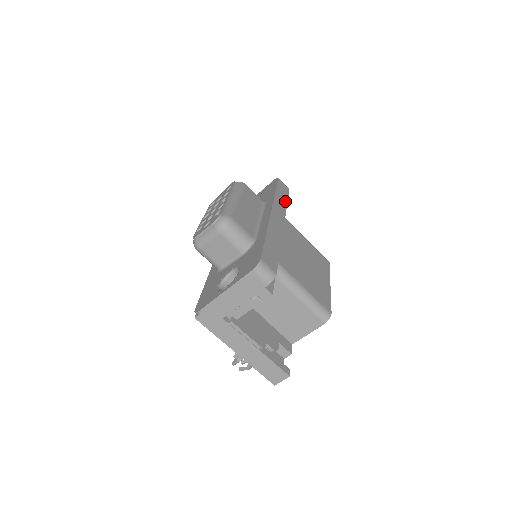
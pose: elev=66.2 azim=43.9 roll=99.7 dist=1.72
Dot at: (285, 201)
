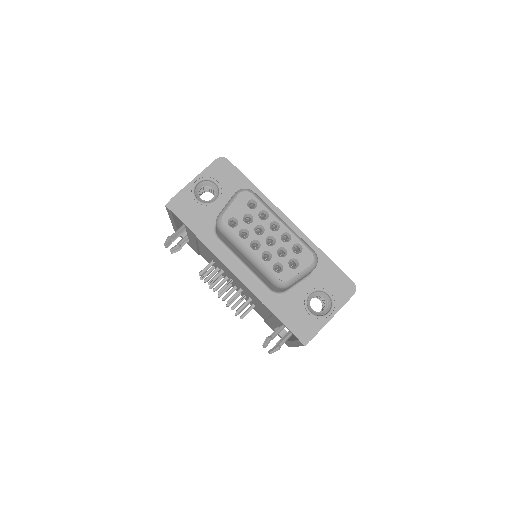
Dot at: occluded
